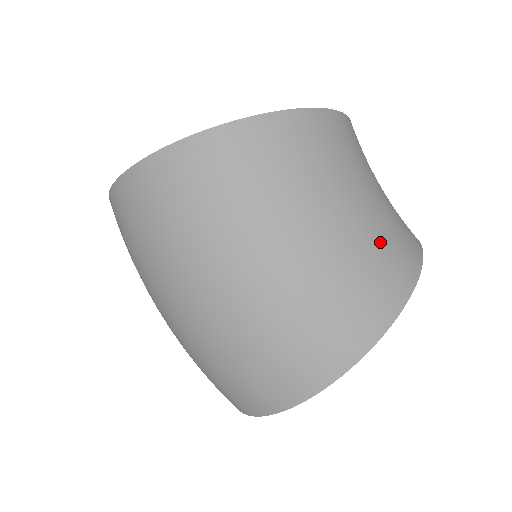
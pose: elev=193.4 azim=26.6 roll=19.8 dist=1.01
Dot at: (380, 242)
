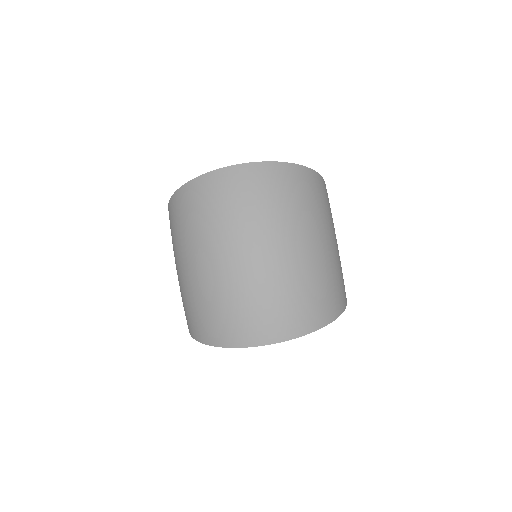
Dot at: occluded
